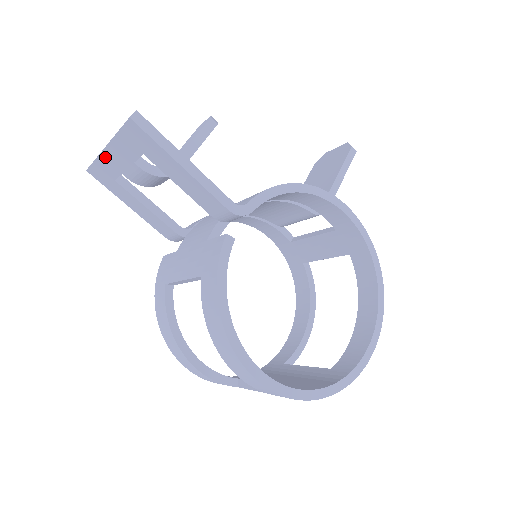
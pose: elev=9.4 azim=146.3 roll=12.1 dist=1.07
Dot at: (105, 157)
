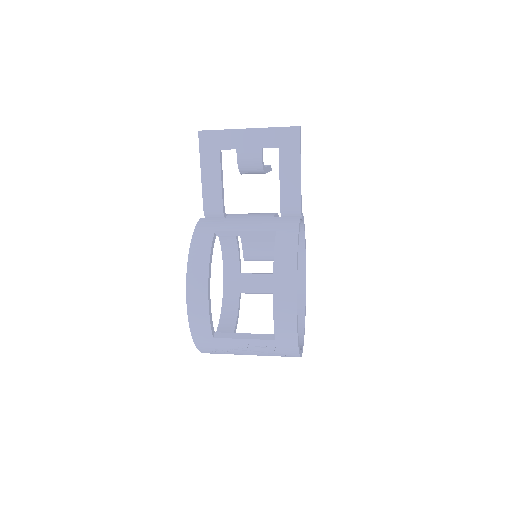
Dot at: (238, 133)
